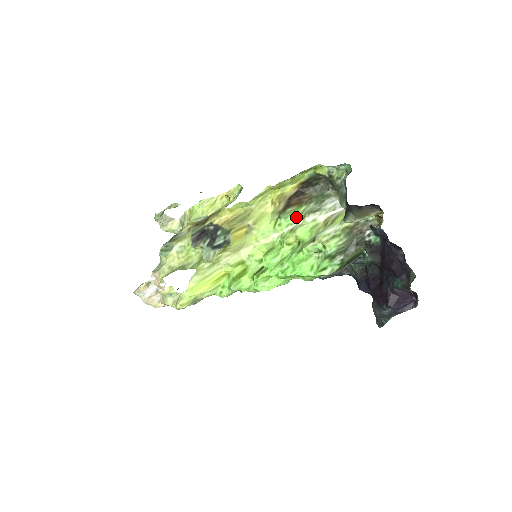
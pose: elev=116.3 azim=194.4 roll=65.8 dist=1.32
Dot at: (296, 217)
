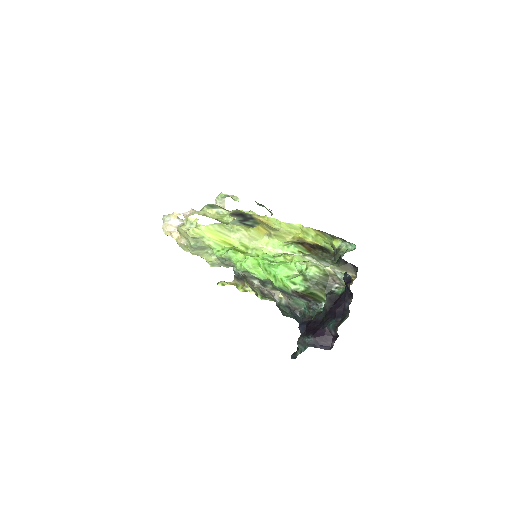
Dot at: (301, 252)
